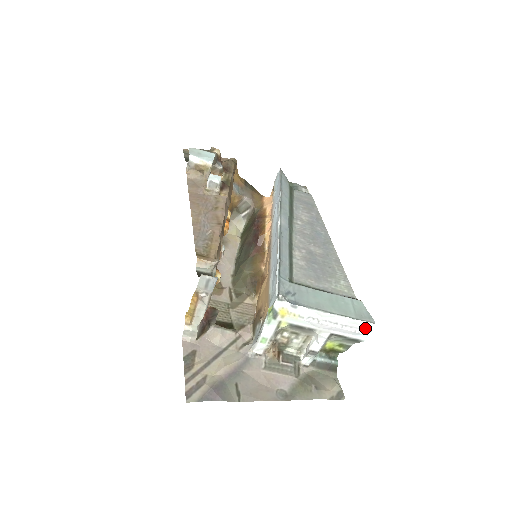
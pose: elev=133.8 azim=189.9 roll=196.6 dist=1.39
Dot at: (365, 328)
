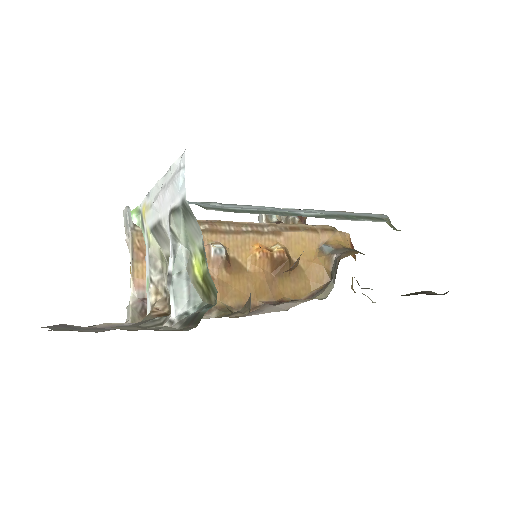
Dot at: (180, 167)
